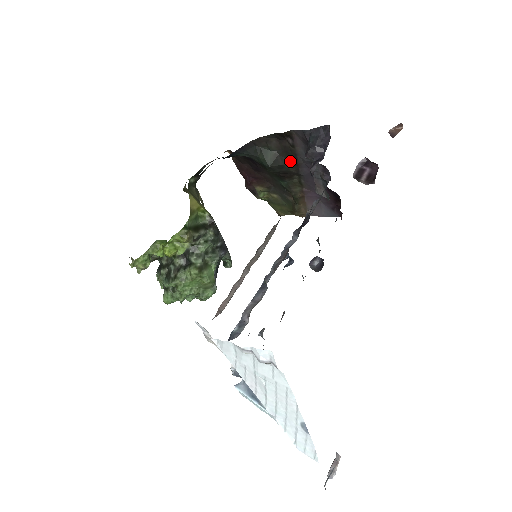
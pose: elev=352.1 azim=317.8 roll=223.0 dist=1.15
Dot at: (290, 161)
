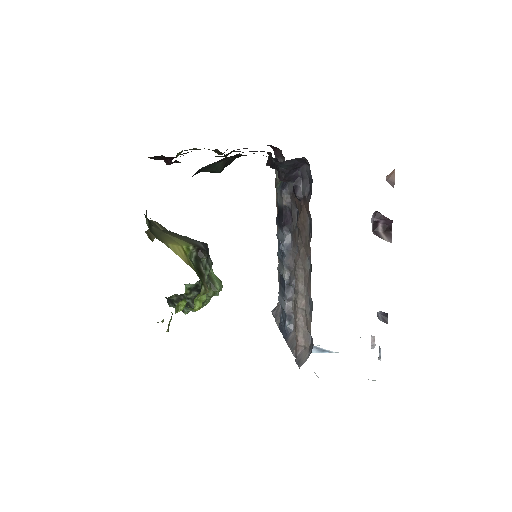
Dot at: occluded
